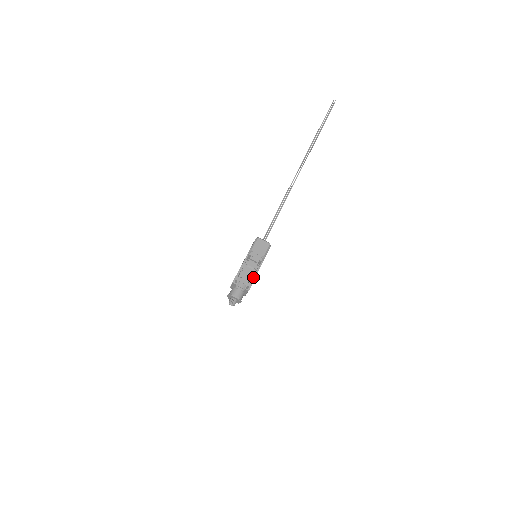
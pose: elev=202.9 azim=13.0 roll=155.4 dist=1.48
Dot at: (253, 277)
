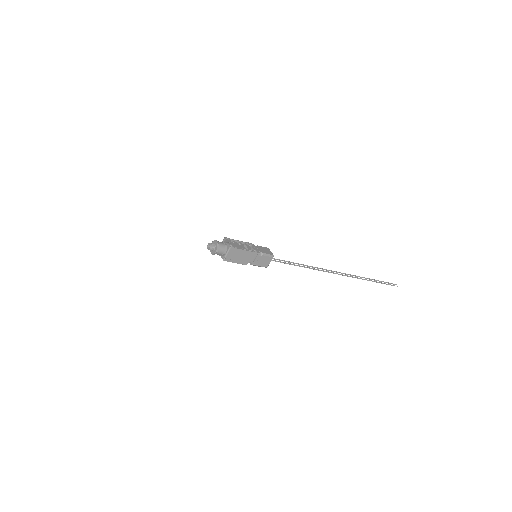
Dot at: (242, 251)
